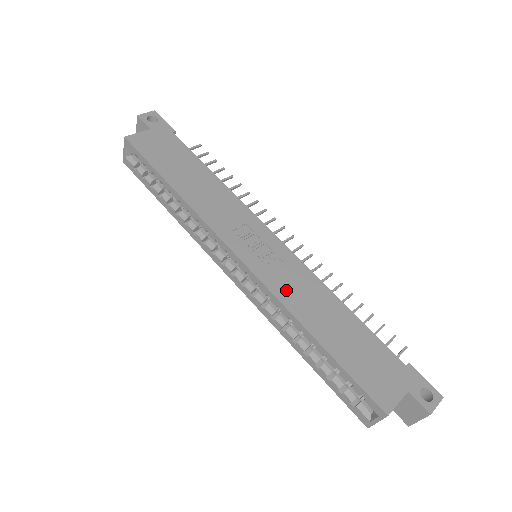
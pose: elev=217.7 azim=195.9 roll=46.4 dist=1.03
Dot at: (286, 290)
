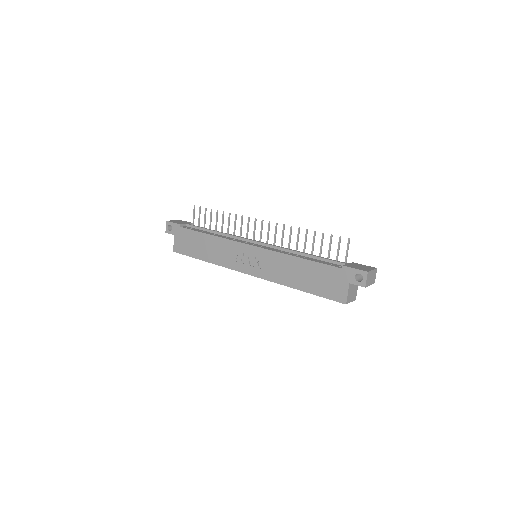
Dot at: (273, 274)
